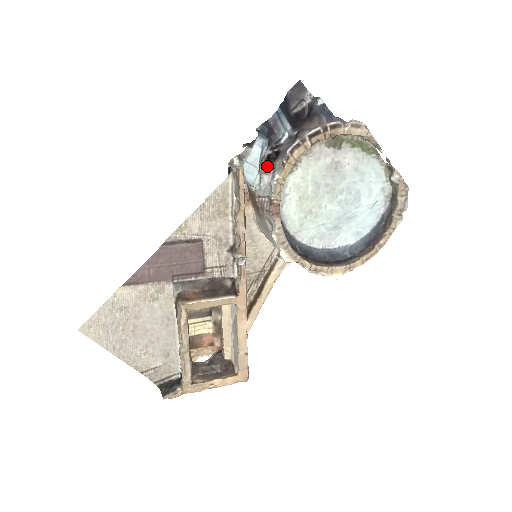
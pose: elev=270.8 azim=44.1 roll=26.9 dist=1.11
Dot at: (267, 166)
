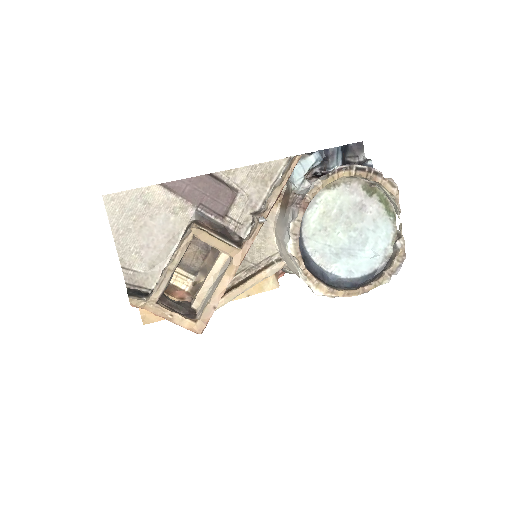
Dot at: (311, 179)
